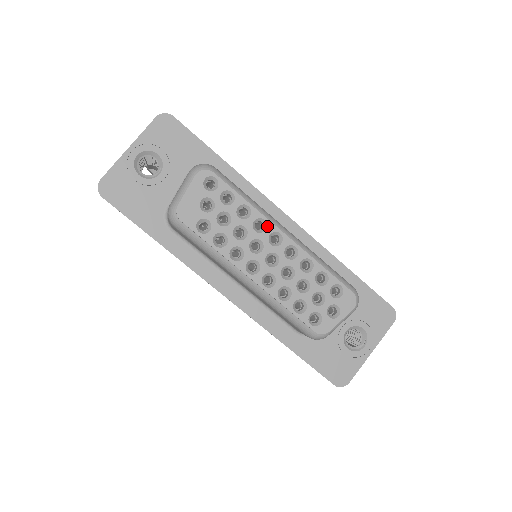
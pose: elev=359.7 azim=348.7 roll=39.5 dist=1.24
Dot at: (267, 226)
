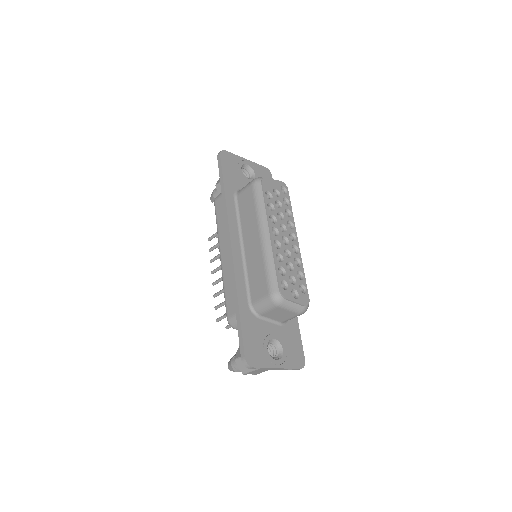
Dot at: (293, 229)
